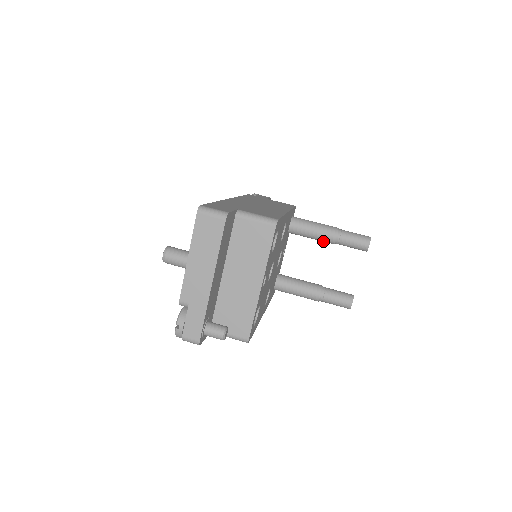
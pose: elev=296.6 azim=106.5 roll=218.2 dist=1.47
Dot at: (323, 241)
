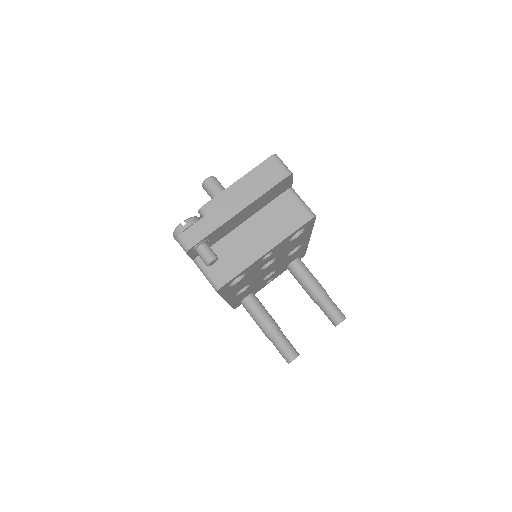
Dot at: (308, 293)
